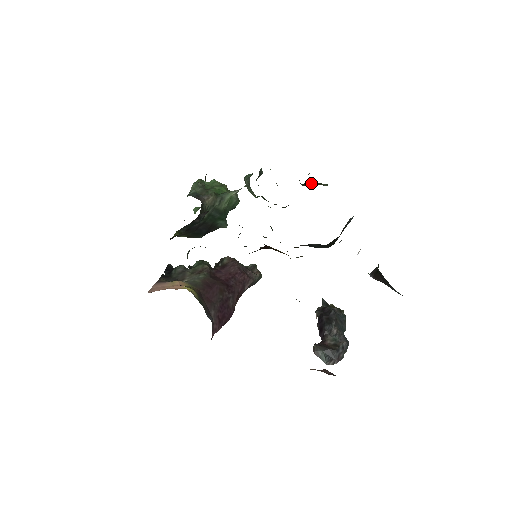
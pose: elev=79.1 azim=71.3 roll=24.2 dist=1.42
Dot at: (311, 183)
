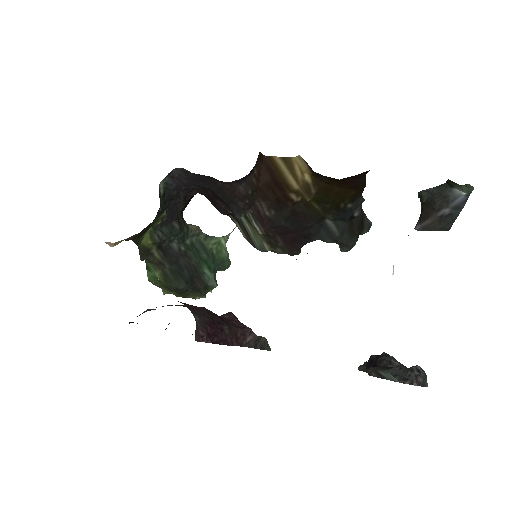
Dot at: occluded
